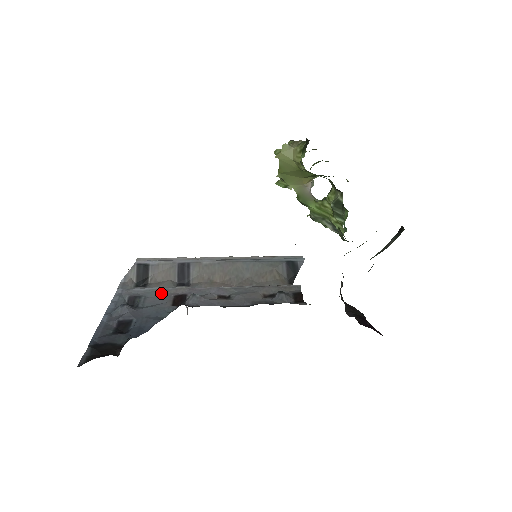
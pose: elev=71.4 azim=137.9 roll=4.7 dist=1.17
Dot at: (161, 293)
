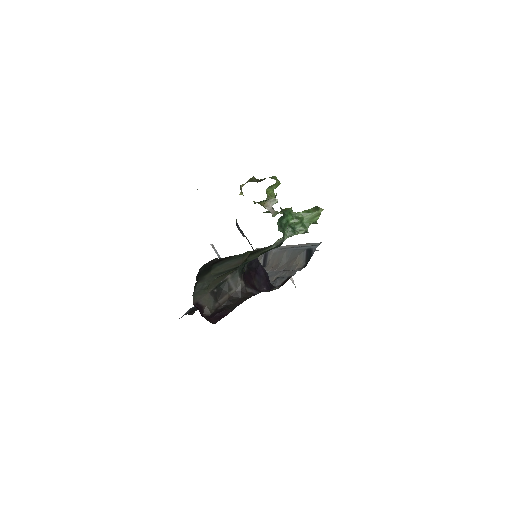
Dot at: occluded
